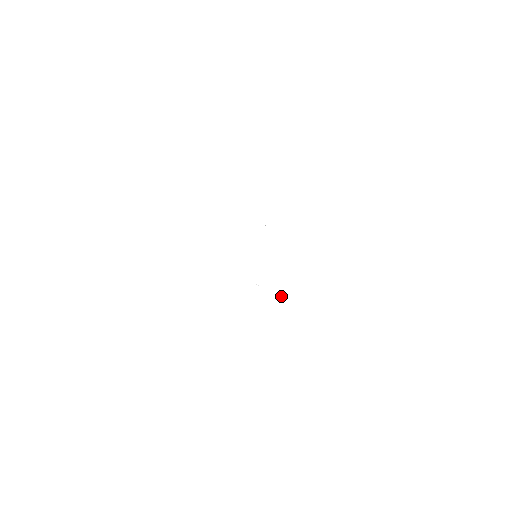
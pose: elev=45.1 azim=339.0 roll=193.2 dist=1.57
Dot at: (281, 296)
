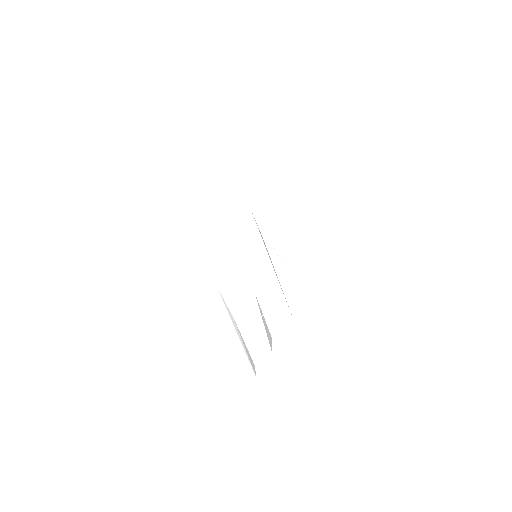
Dot at: occluded
